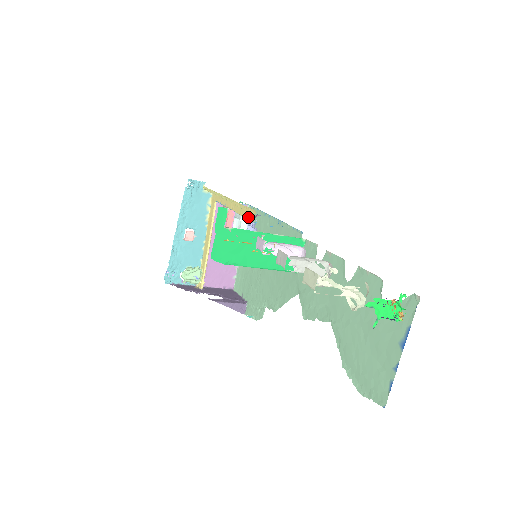
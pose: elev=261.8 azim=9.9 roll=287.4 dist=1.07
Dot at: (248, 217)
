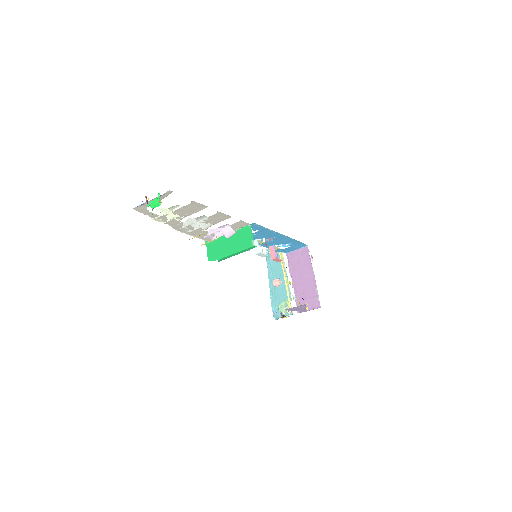
Dot at: occluded
